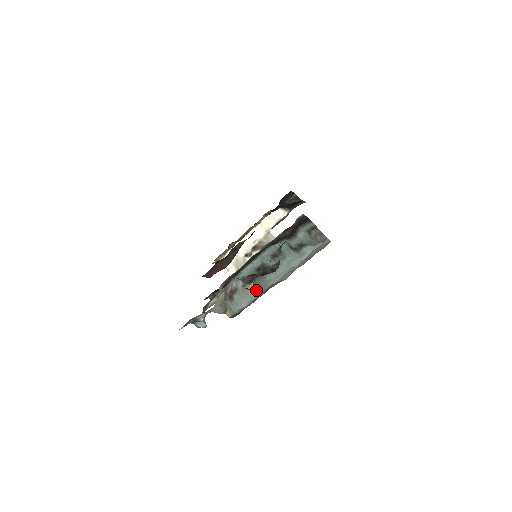
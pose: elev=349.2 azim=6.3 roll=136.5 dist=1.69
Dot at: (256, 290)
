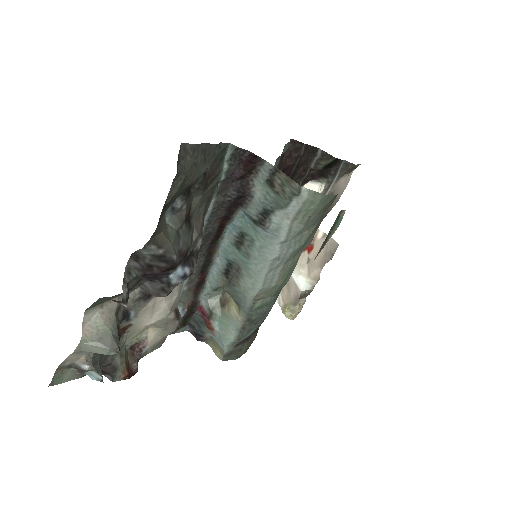
Dot at: (238, 310)
